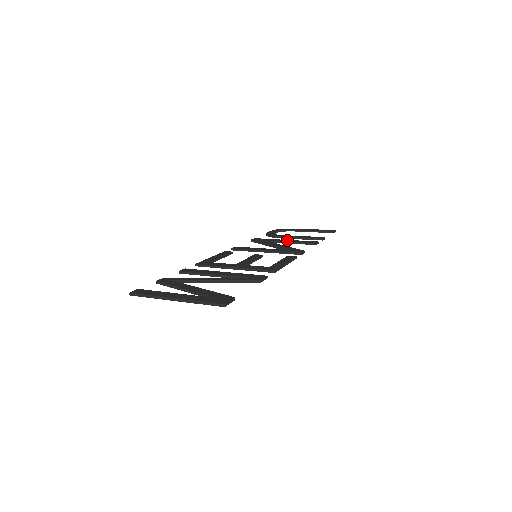
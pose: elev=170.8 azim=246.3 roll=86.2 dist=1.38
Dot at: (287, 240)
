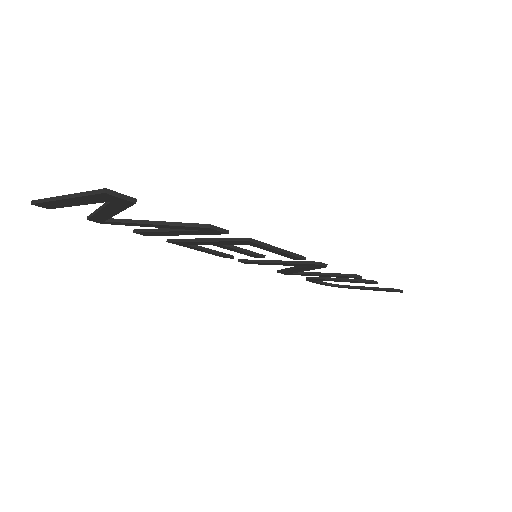
Dot at: occluded
